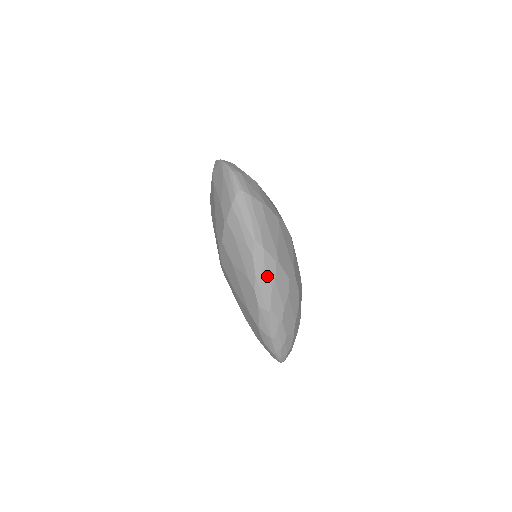
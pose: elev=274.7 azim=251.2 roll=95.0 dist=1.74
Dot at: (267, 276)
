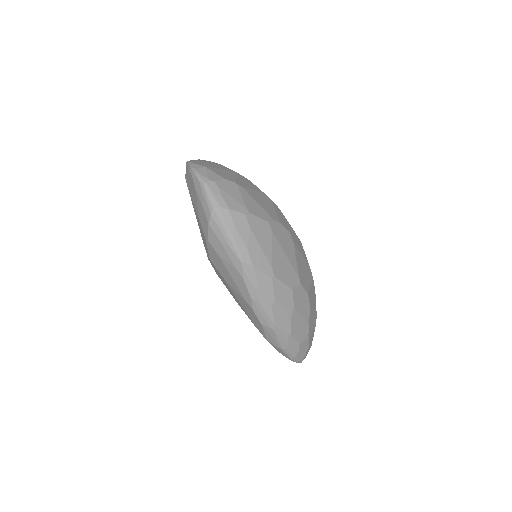
Dot at: (264, 295)
